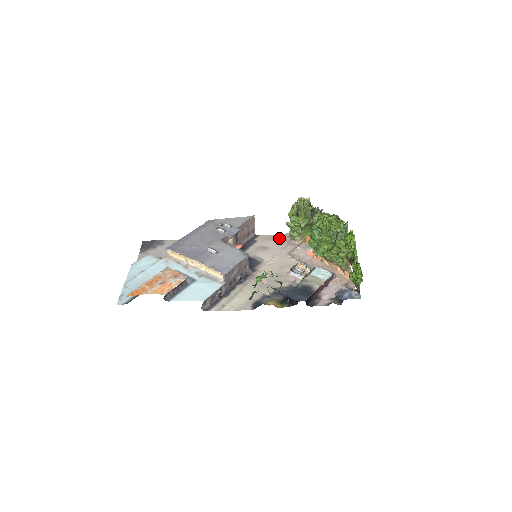
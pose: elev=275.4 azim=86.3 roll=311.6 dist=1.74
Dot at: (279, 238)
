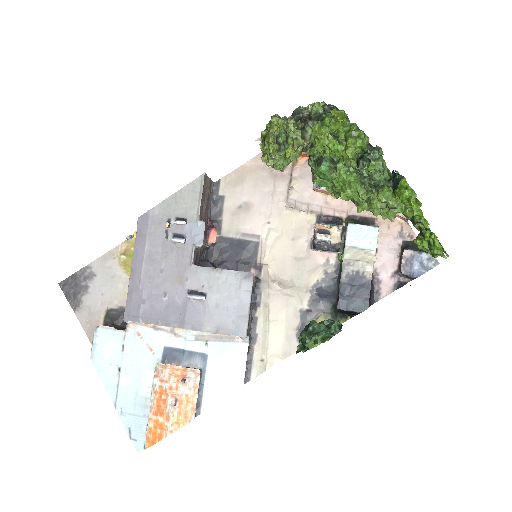
Dot at: (253, 172)
